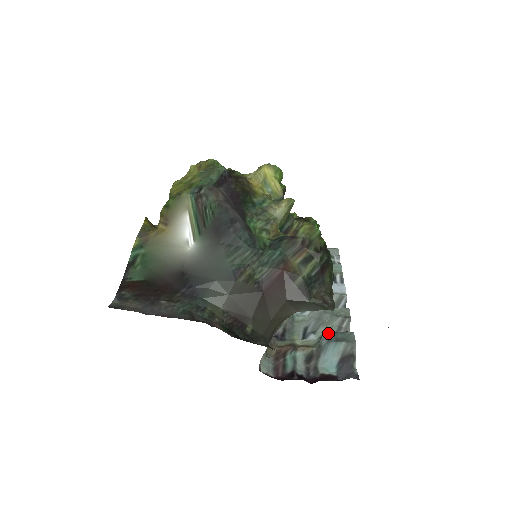
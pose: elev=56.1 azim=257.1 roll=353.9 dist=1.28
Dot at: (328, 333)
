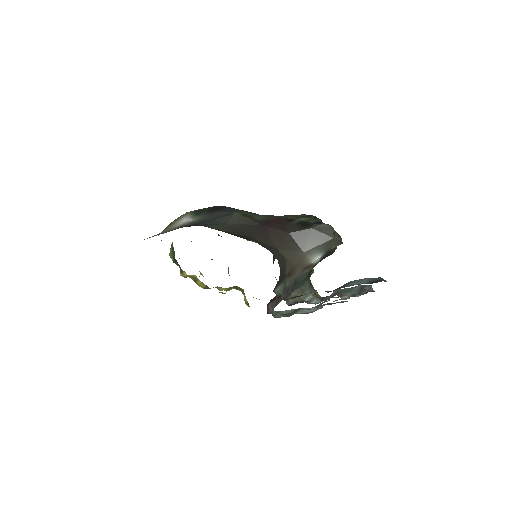
Dot at: occluded
